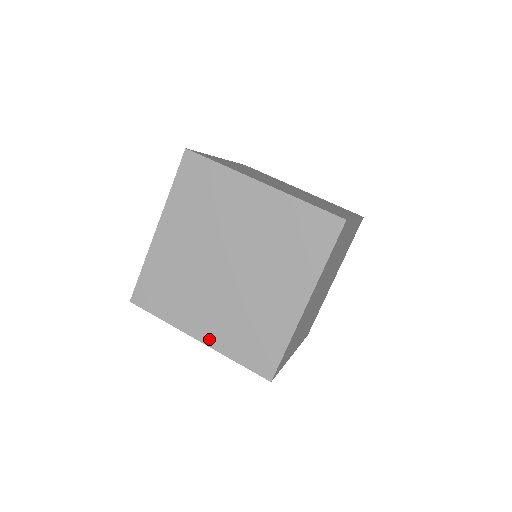
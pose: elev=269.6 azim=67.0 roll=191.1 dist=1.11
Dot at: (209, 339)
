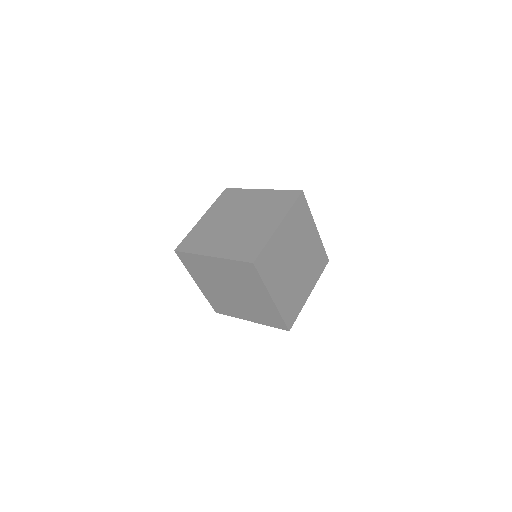
Dot at: (202, 288)
